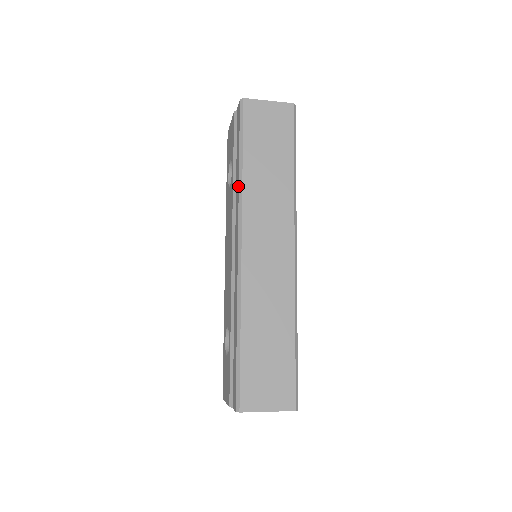
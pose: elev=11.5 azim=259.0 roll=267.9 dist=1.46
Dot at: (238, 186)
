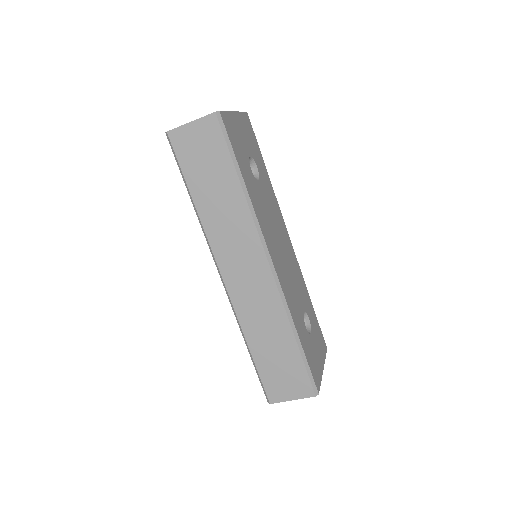
Dot at: (199, 221)
